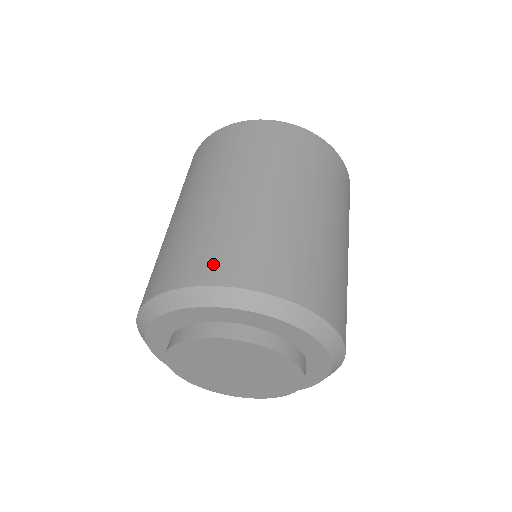
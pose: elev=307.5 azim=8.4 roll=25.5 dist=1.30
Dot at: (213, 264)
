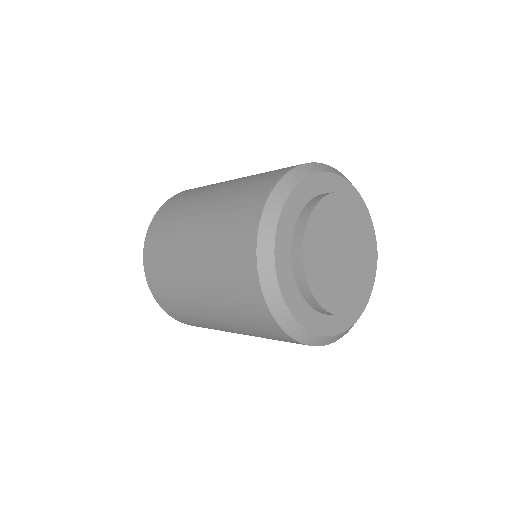
Dot at: (250, 206)
